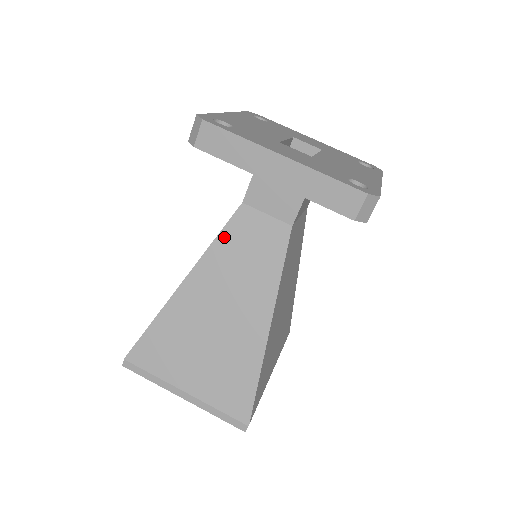
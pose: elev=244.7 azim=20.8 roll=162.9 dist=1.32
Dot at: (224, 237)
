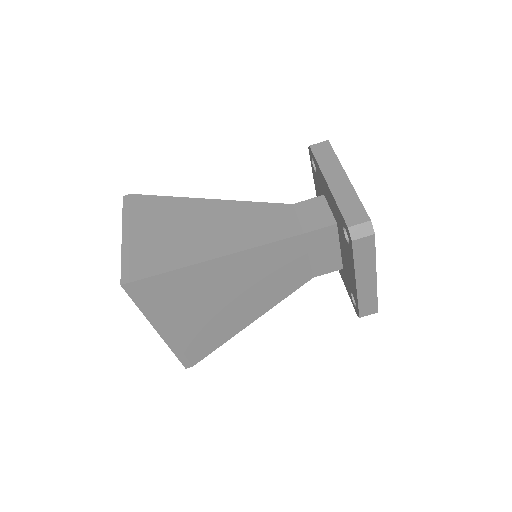
Dot at: (263, 205)
